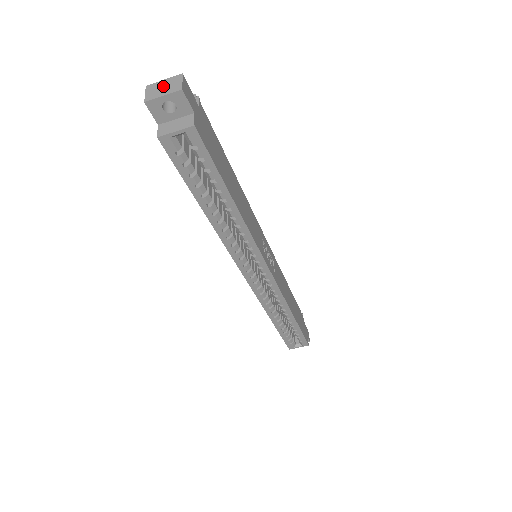
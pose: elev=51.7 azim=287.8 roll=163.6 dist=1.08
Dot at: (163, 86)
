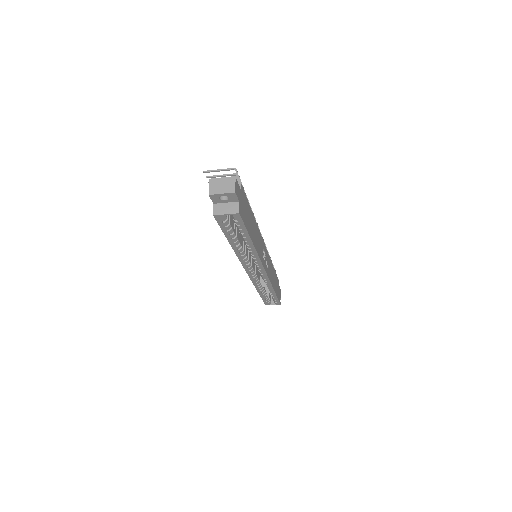
Dot at: (222, 184)
